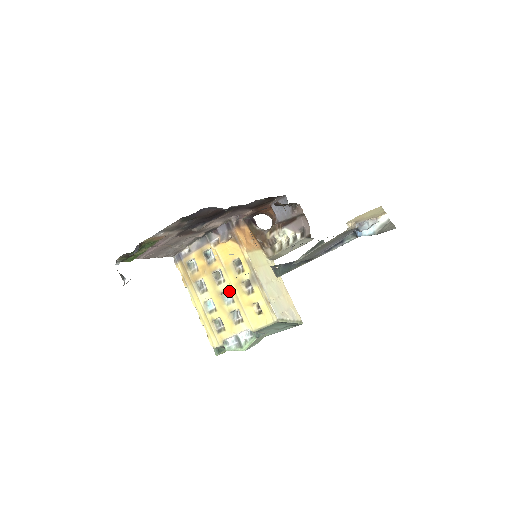
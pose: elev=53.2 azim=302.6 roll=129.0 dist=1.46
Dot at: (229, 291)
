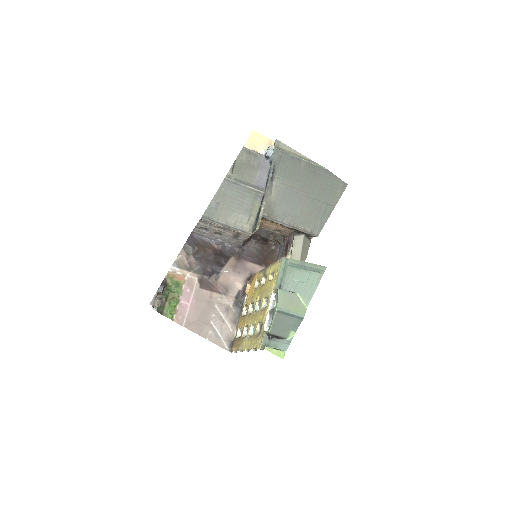
Dot at: (259, 304)
